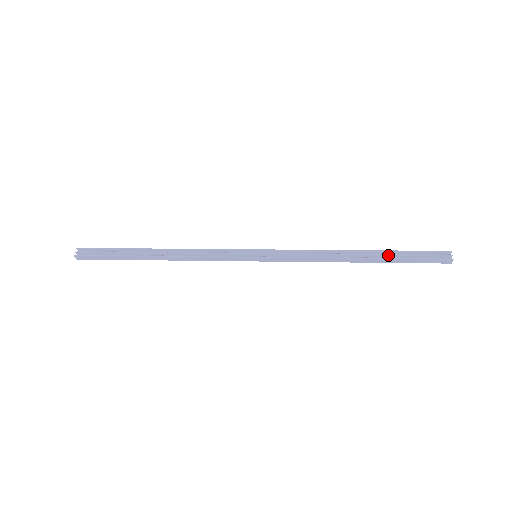
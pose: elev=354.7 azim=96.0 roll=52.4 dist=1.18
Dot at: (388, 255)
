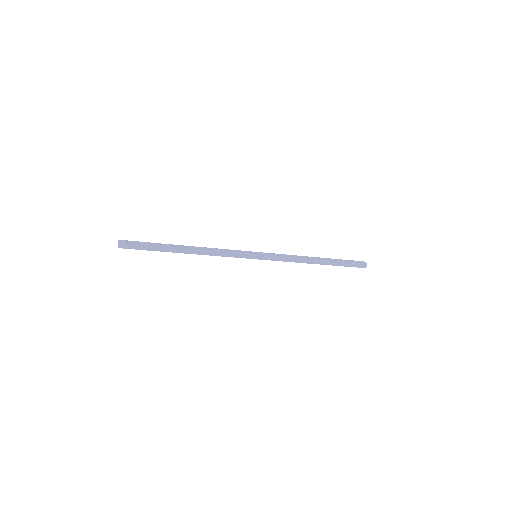
Dot at: (333, 260)
